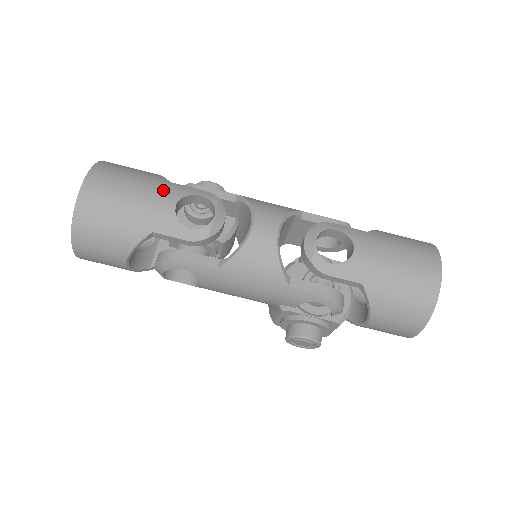
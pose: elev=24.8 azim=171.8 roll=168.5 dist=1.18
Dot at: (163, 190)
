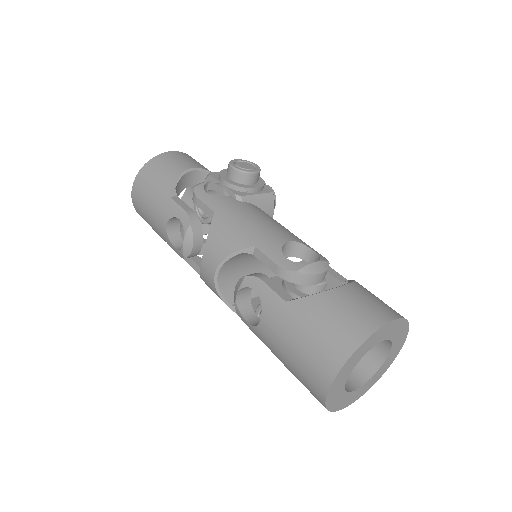
Dot at: (162, 209)
